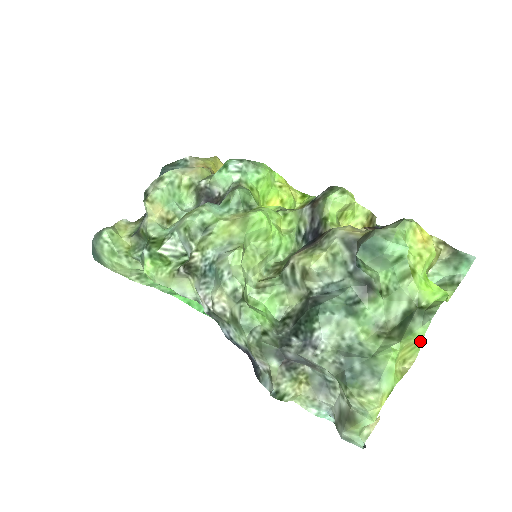
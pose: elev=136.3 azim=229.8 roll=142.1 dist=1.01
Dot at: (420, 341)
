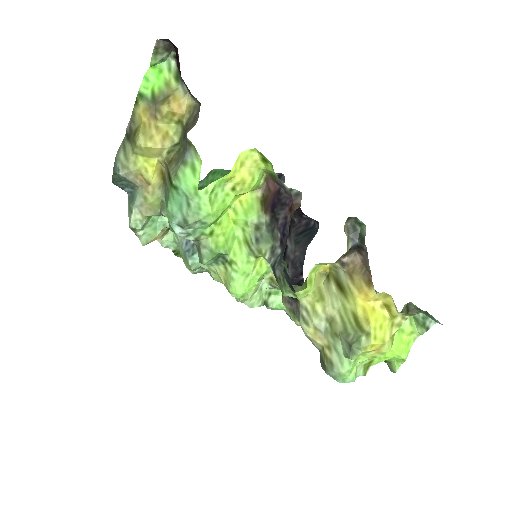
Dot at: occluded
